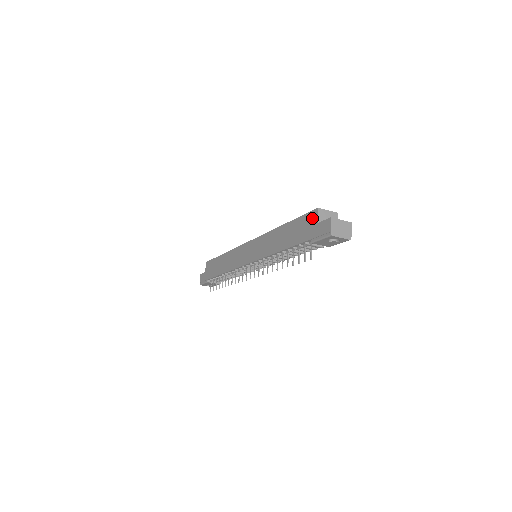
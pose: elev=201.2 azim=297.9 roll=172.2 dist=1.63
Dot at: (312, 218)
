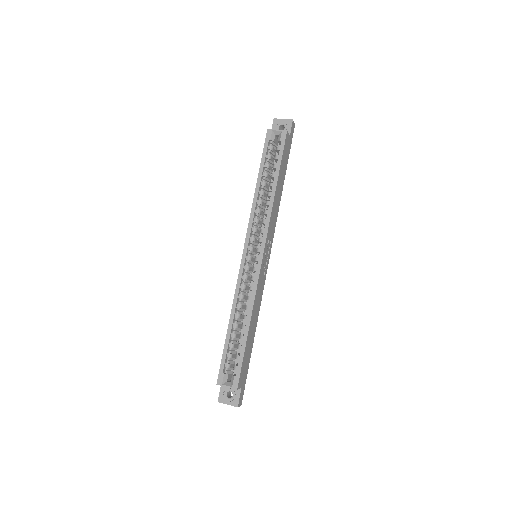
Dot at: occluded
